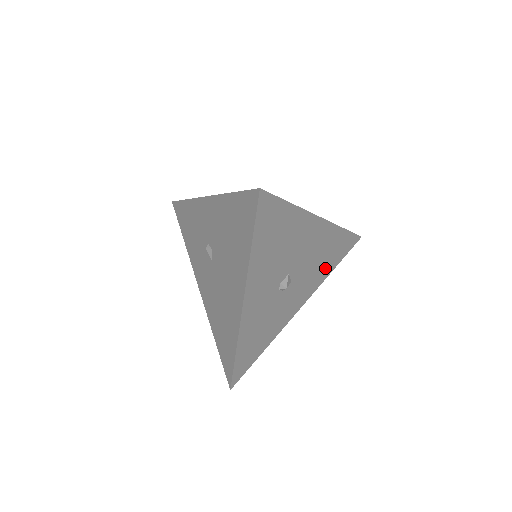
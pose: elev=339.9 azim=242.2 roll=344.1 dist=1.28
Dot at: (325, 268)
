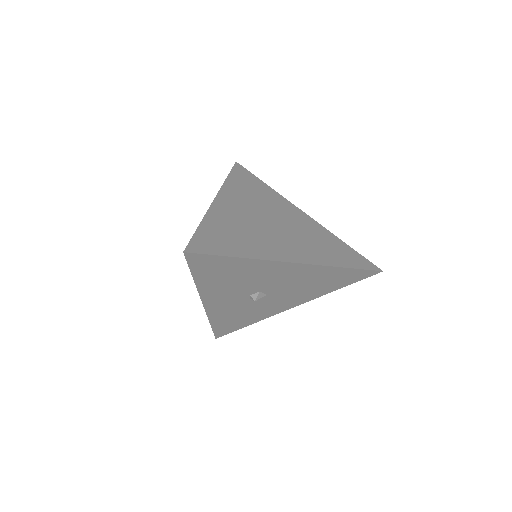
Dot at: (322, 288)
